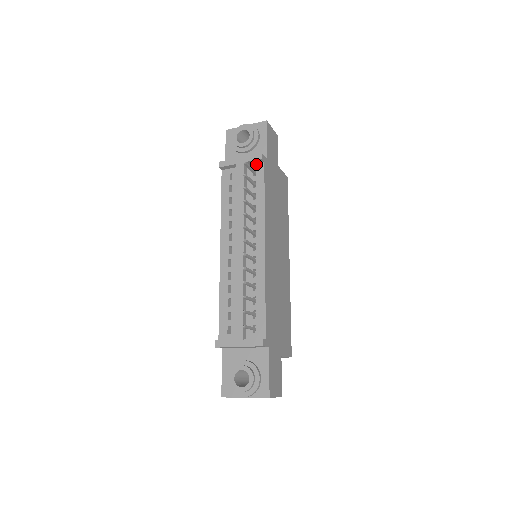
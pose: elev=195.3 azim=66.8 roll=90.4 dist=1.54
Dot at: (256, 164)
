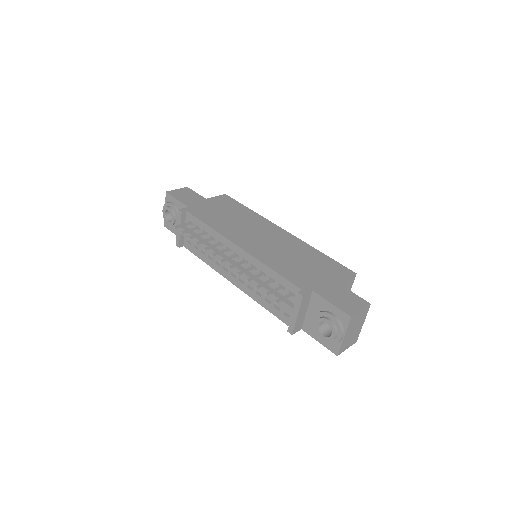
Dot at: (186, 218)
